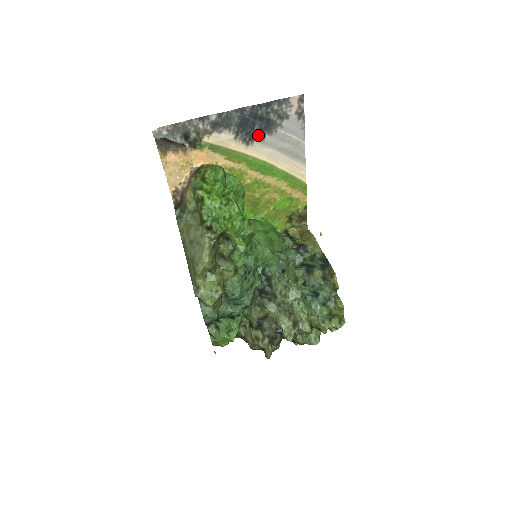
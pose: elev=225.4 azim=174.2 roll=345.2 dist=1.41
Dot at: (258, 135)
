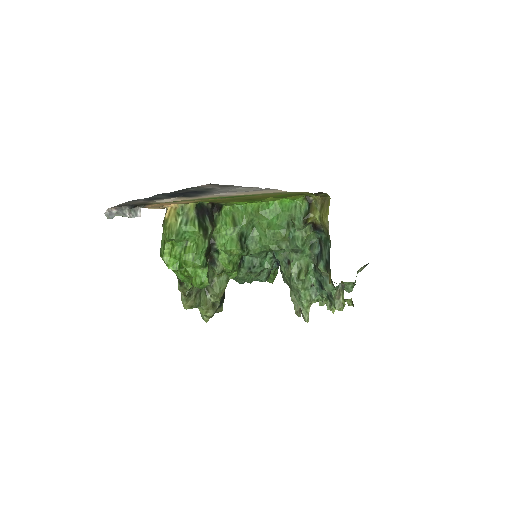
Dot at: (198, 194)
